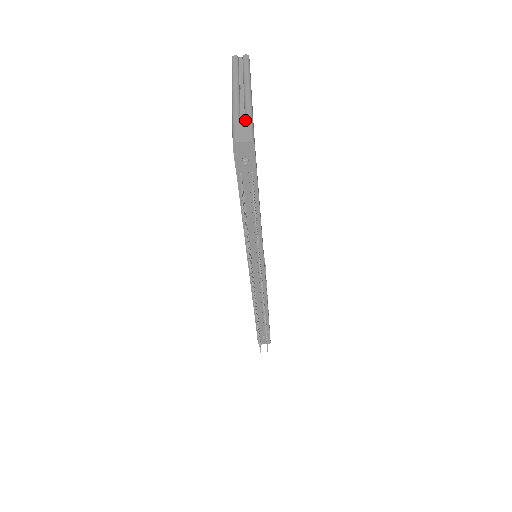
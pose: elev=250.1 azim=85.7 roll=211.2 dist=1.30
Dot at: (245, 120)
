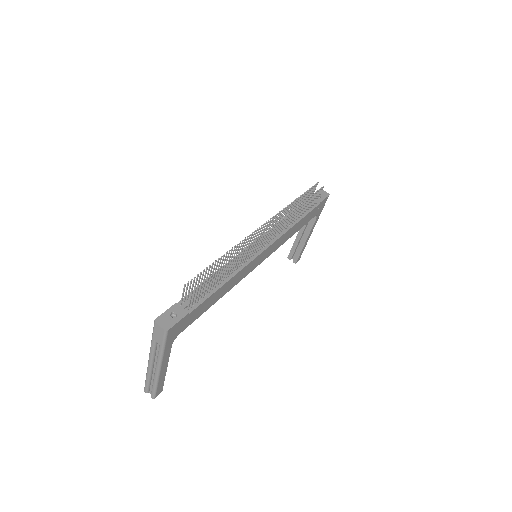
Dot at: occluded
